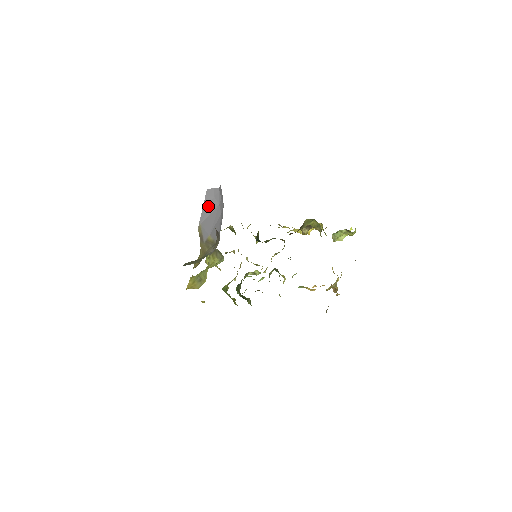
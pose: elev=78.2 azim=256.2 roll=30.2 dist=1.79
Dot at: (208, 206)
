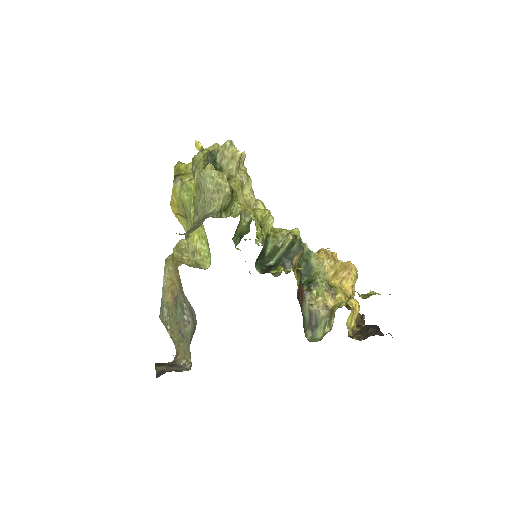
Dot at: occluded
